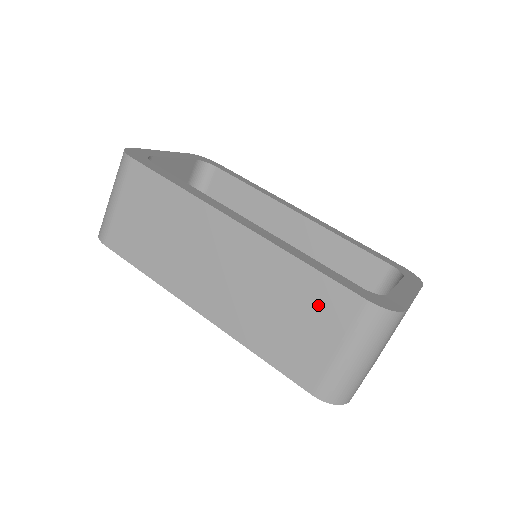
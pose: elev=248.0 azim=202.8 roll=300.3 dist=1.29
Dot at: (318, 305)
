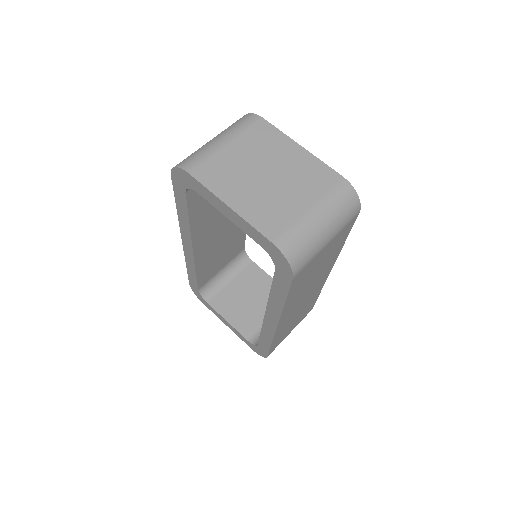
Dot at: occluded
